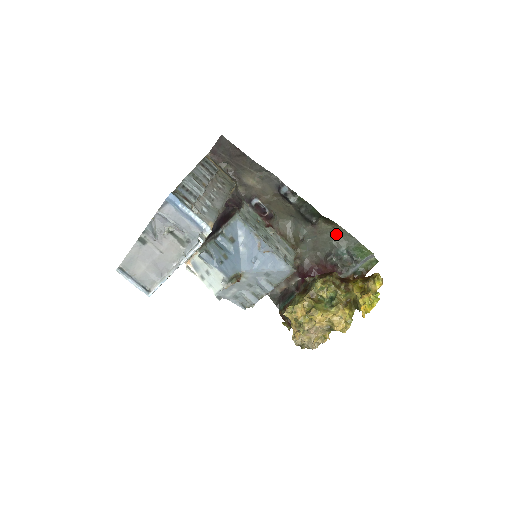
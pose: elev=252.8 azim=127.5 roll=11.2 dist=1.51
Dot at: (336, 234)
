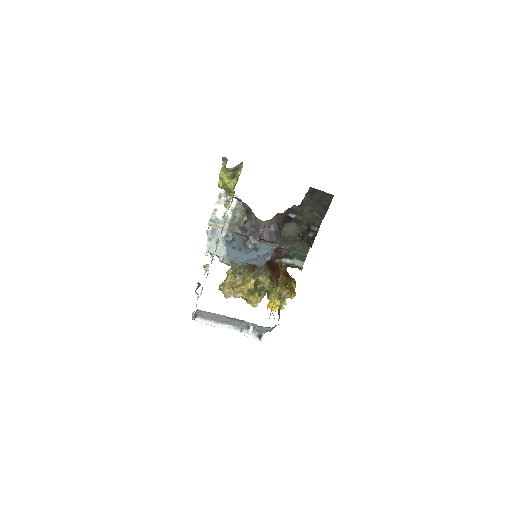
Dot at: (303, 246)
